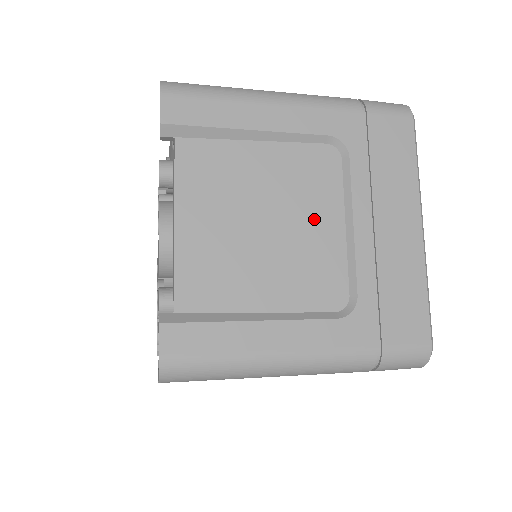
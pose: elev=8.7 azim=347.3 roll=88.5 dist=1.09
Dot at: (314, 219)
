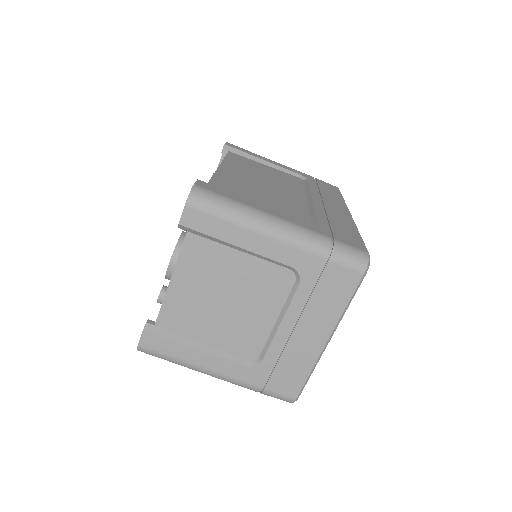
Dot at: (258, 310)
